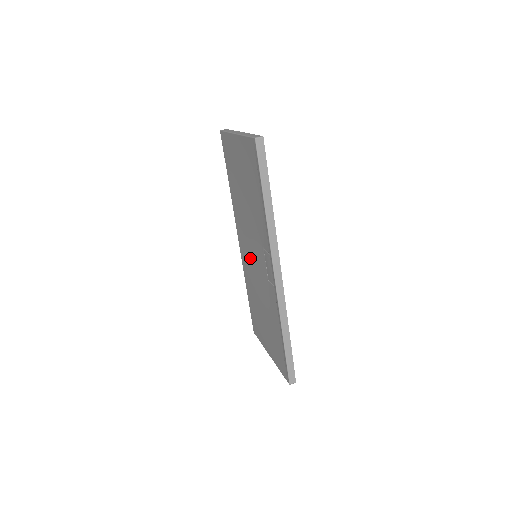
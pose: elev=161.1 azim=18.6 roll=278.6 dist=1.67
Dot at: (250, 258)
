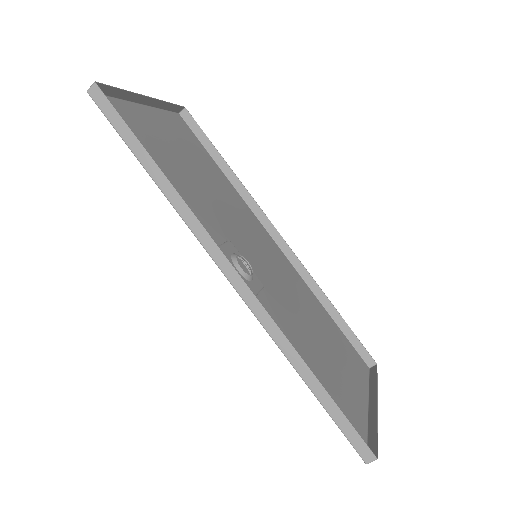
Dot at: (271, 261)
